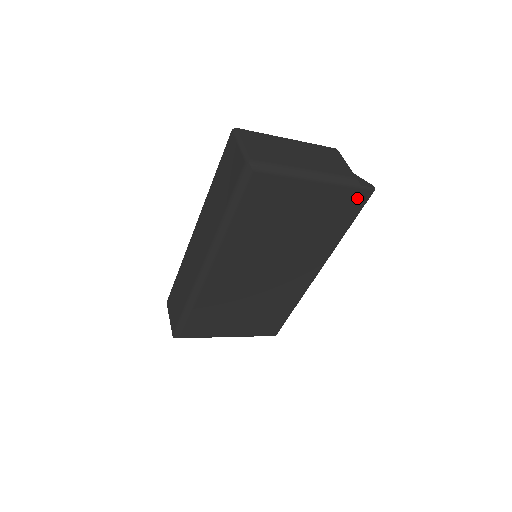
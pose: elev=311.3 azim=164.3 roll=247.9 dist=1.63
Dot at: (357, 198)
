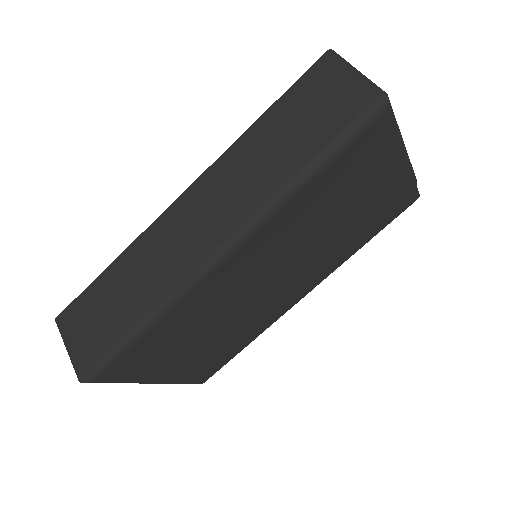
Dot at: (404, 202)
